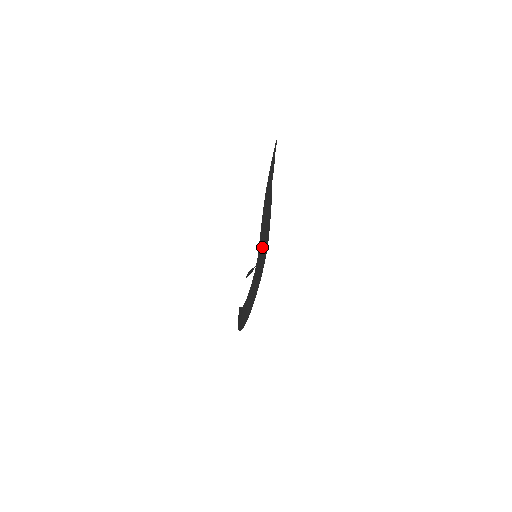
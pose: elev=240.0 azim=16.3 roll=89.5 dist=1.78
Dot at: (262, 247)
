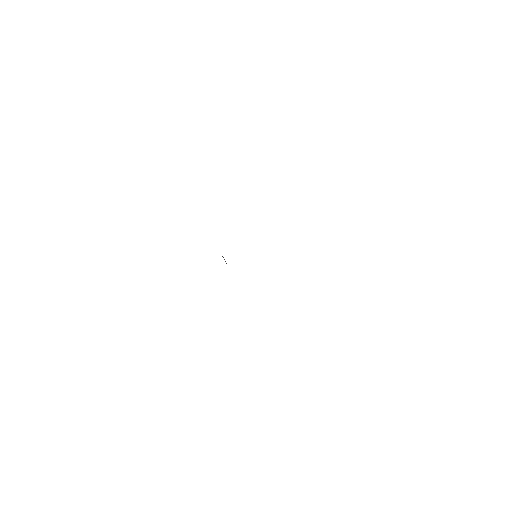
Dot at: occluded
